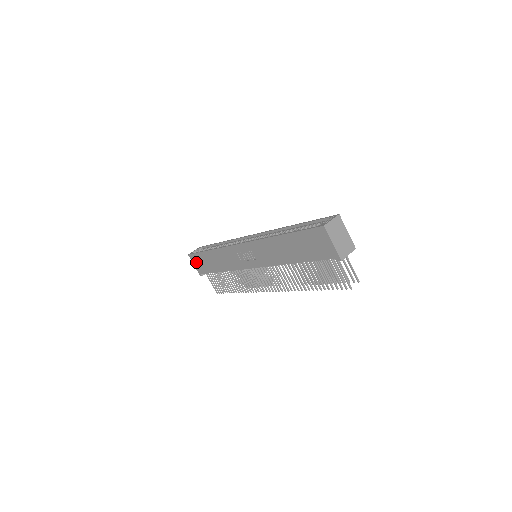
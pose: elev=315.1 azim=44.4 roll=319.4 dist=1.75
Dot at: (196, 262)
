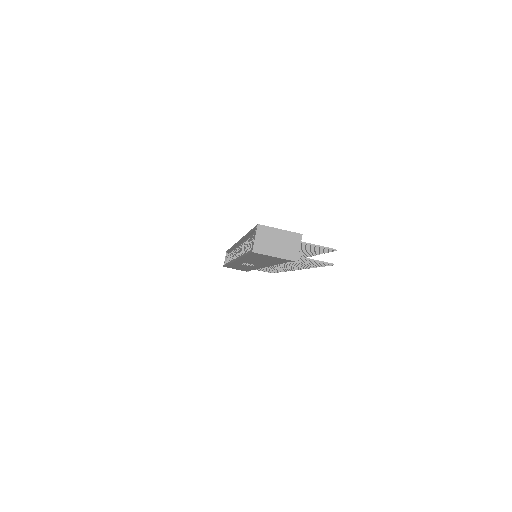
Dot at: (233, 268)
